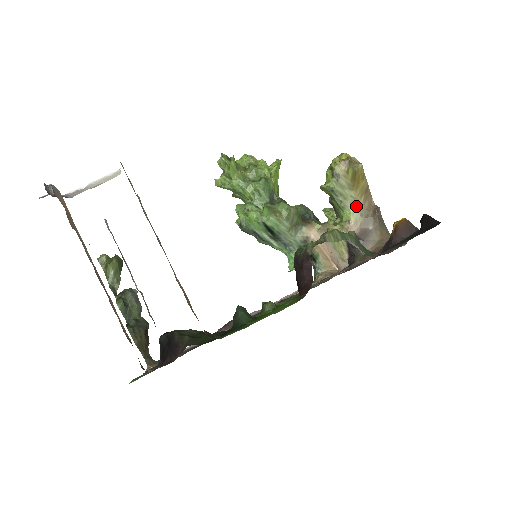
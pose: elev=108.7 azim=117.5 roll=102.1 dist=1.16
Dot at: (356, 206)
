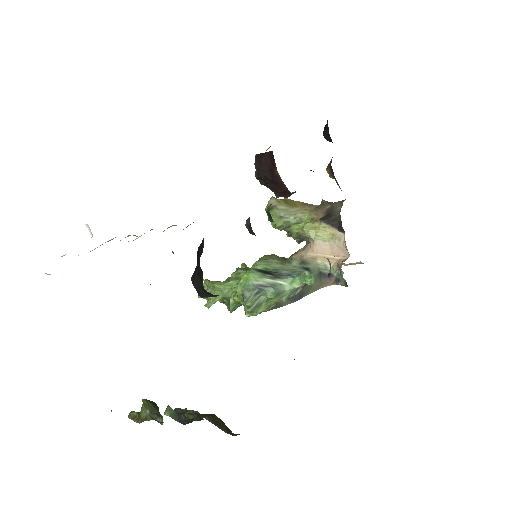
Dot at: (307, 211)
